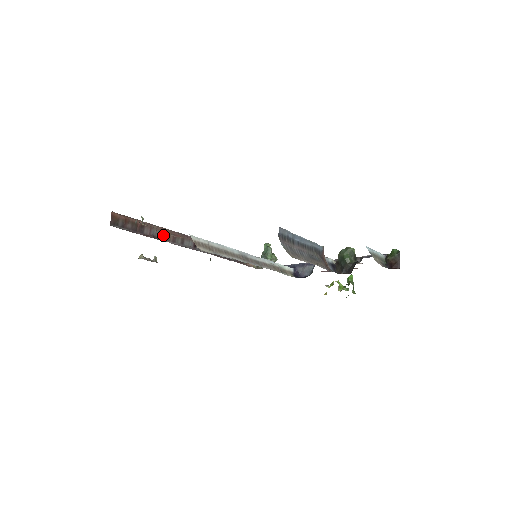
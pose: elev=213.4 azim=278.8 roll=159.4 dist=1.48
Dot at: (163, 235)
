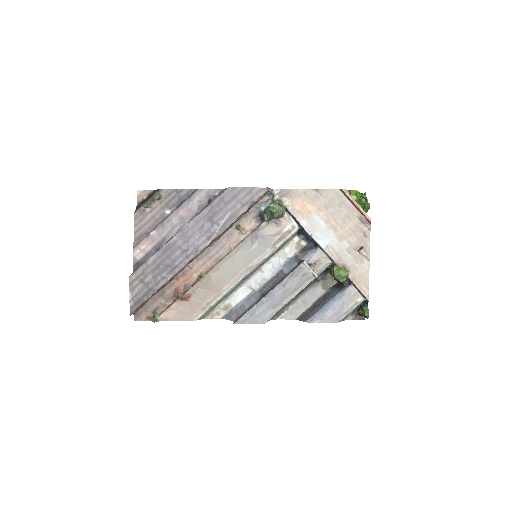
Dot at: (170, 280)
